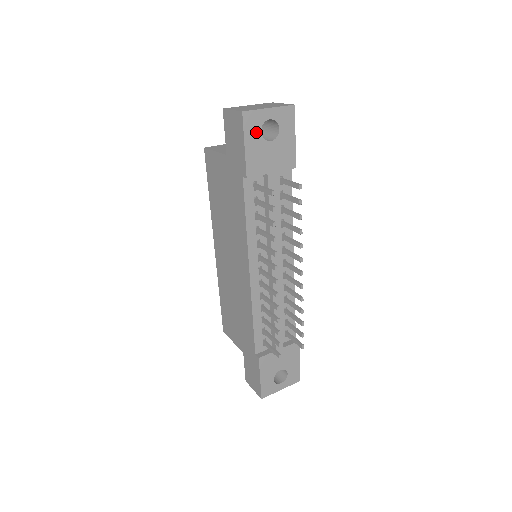
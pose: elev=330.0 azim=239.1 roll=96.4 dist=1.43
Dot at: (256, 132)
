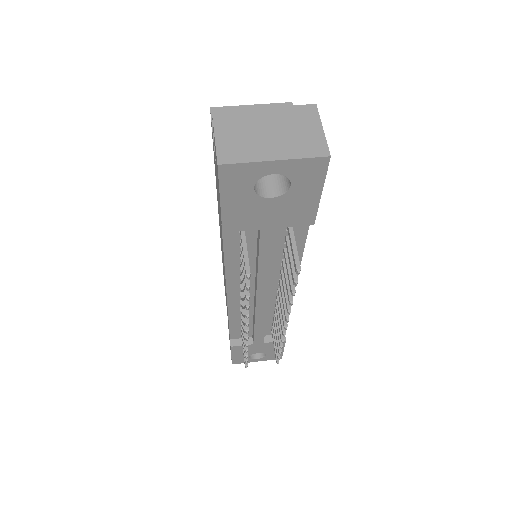
Dot at: (244, 188)
